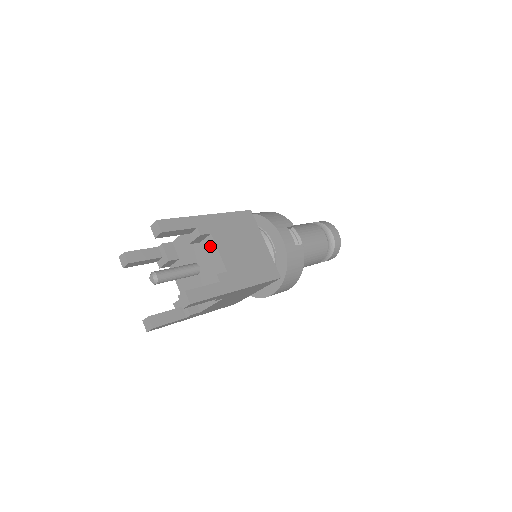
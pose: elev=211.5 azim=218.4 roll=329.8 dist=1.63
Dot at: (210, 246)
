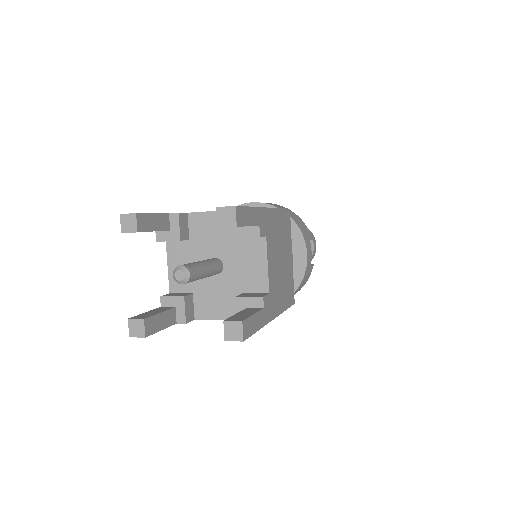
Dot at: (256, 250)
